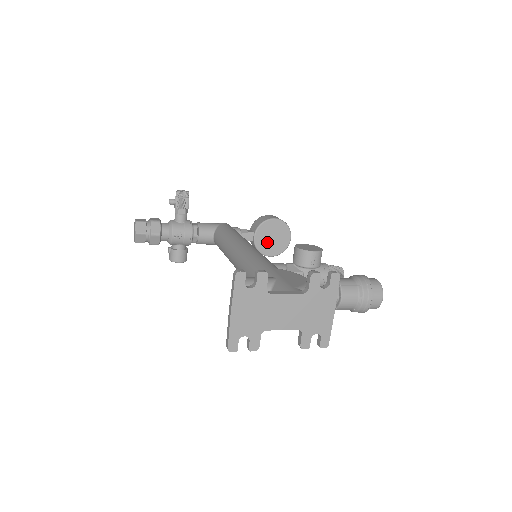
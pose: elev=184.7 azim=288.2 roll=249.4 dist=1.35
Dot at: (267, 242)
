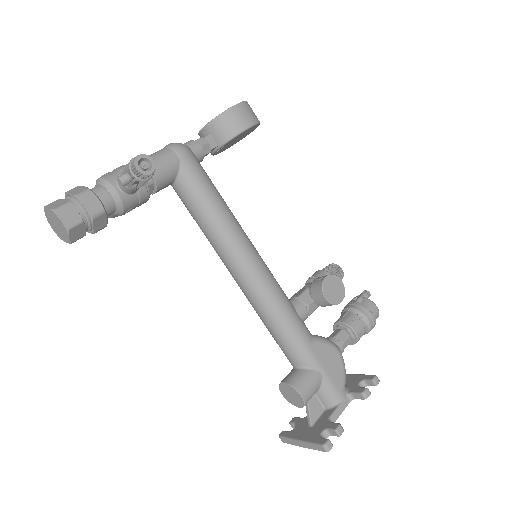
Dot at: occluded
